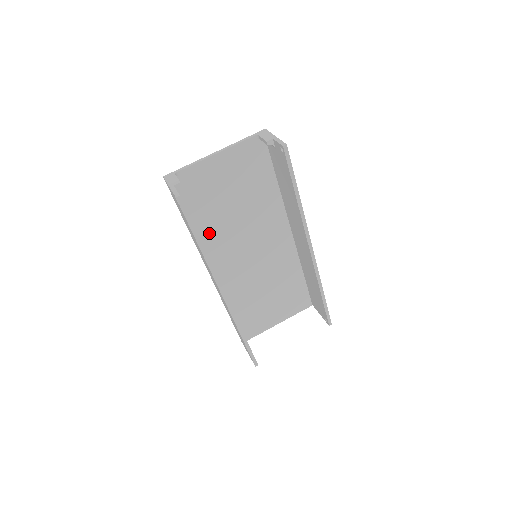
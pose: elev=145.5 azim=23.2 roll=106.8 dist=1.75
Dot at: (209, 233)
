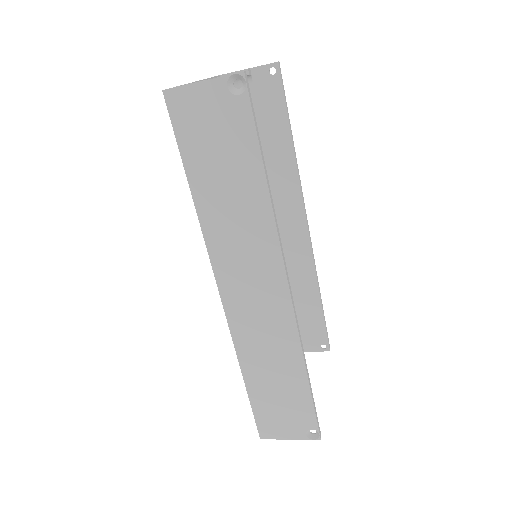
Dot at: occluded
